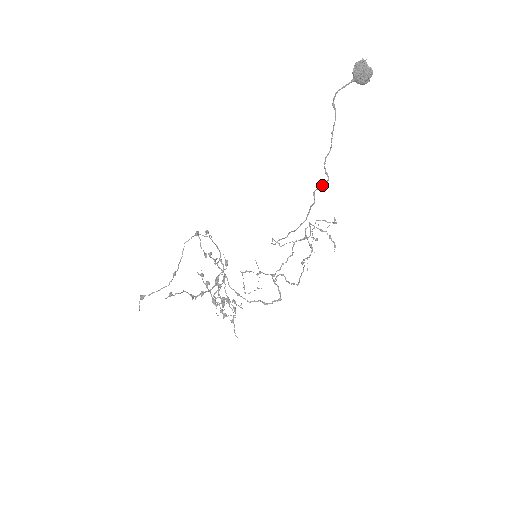
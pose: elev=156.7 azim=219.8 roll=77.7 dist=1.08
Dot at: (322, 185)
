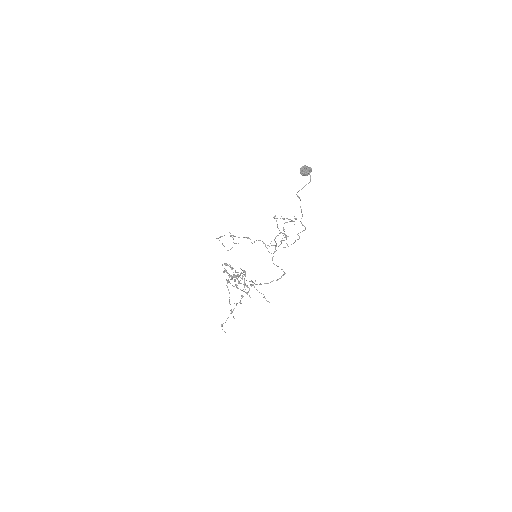
Dot at: occluded
